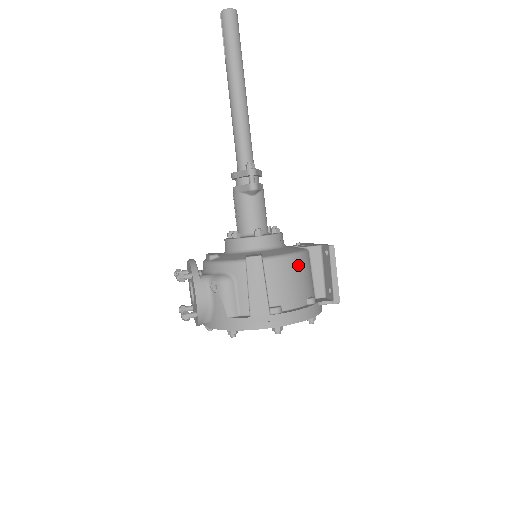
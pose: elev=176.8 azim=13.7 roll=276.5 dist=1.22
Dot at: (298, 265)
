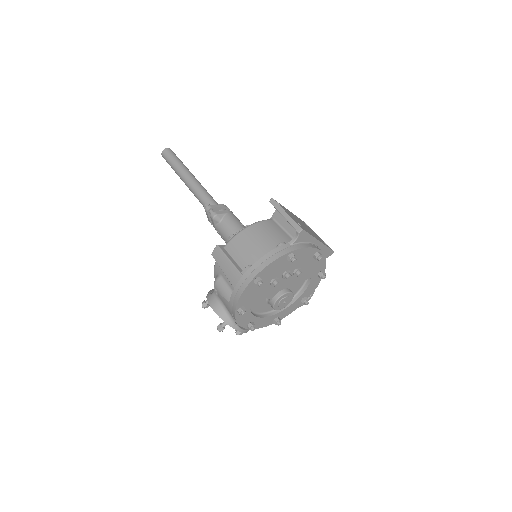
Dot at: (254, 231)
